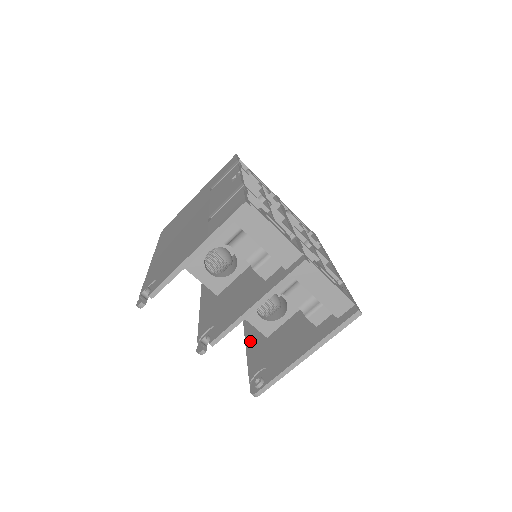
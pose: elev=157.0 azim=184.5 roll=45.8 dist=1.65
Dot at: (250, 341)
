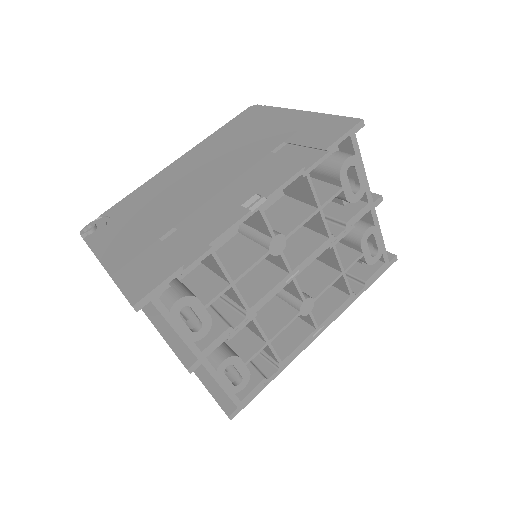
Dot at: occluded
